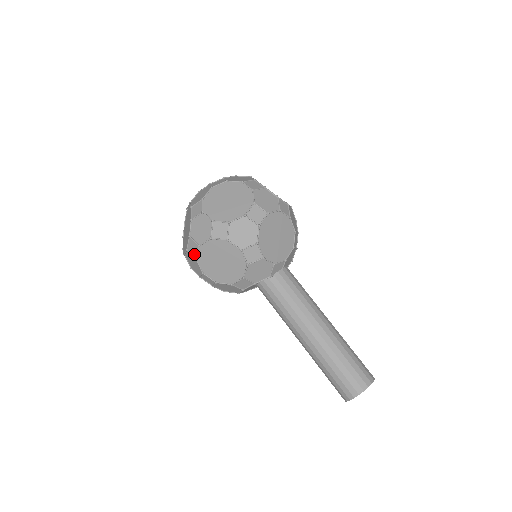
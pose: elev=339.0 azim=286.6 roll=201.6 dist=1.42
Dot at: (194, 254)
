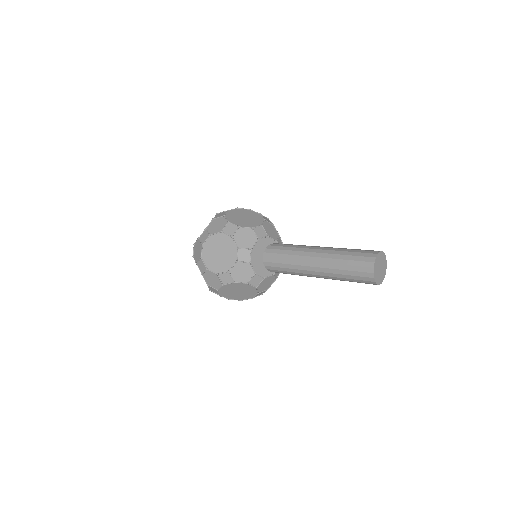
Dot at: (222, 216)
